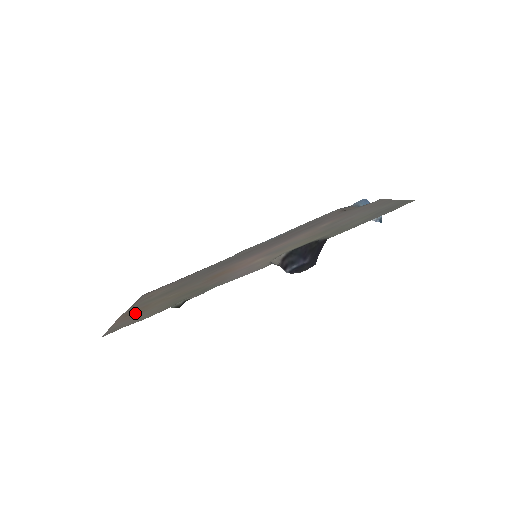
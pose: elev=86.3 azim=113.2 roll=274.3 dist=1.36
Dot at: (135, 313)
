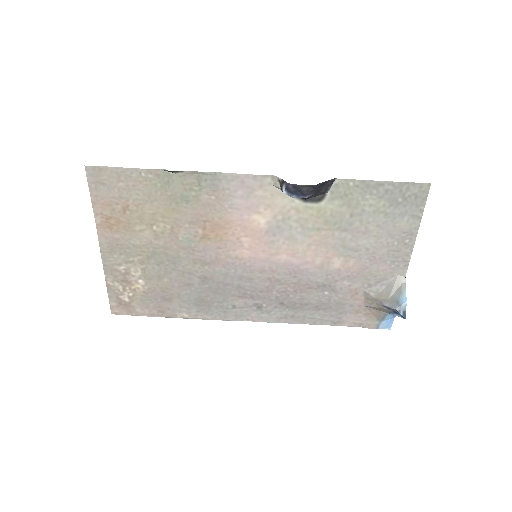
Dot at: (117, 213)
